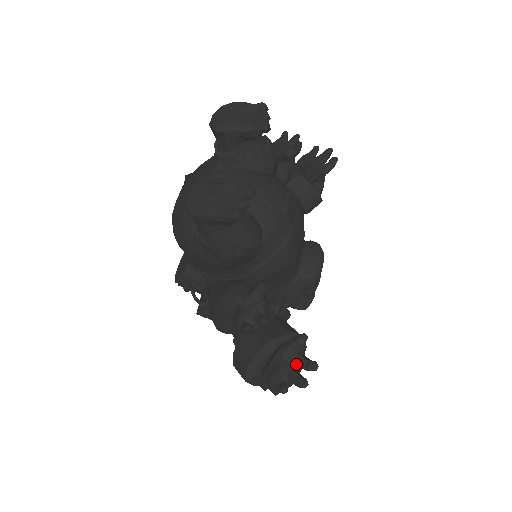
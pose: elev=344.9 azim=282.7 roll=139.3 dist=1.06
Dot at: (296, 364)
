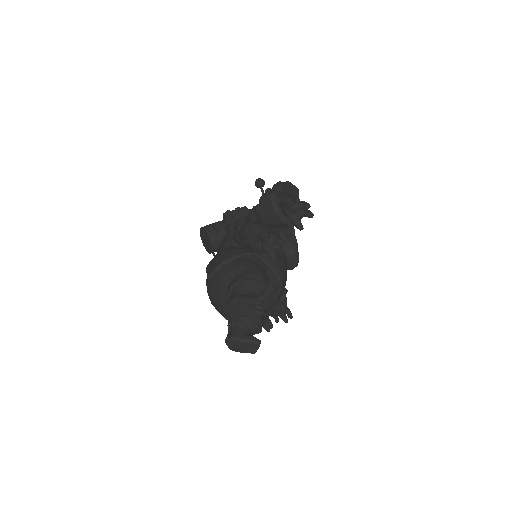
Dot at: (283, 313)
